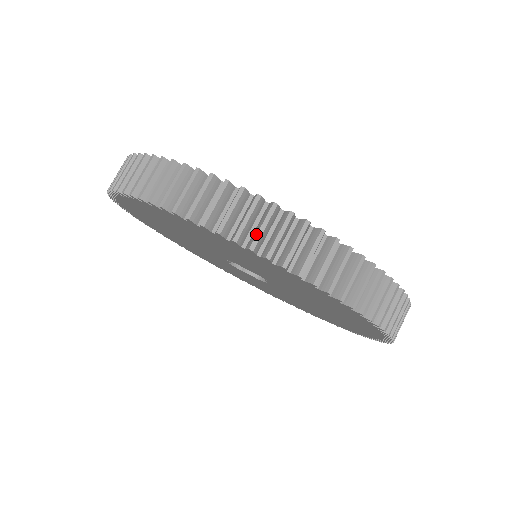
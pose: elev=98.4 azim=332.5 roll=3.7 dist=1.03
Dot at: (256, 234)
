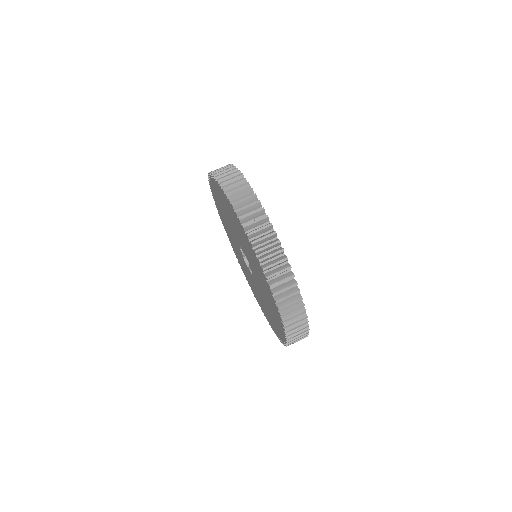
Dot at: (291, 323)
